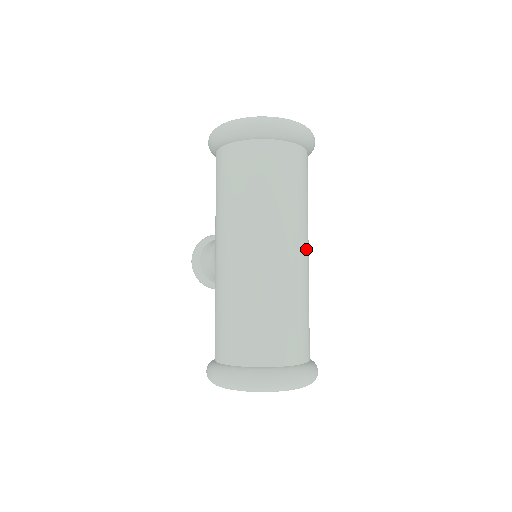
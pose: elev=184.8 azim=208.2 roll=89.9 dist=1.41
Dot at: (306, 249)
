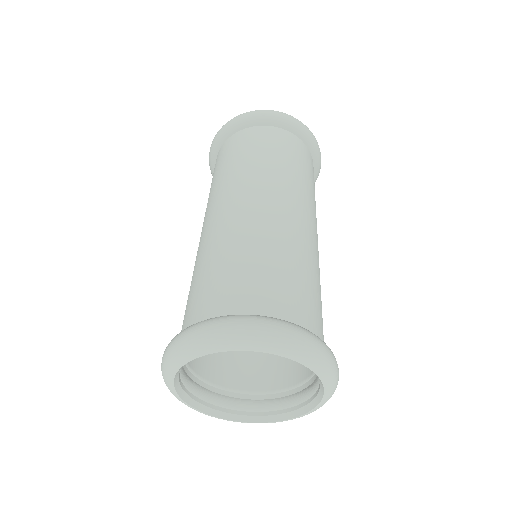
Dot at: (306, 214)
